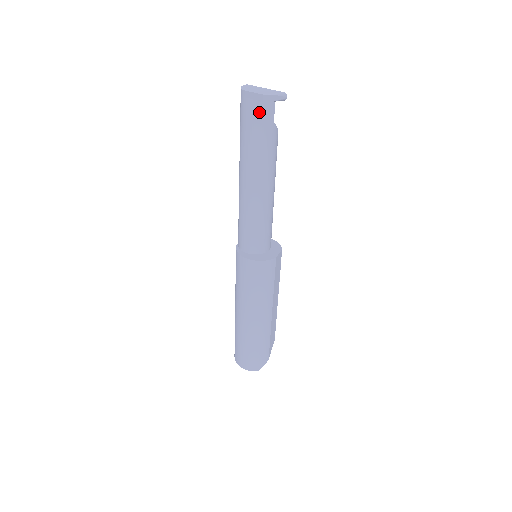
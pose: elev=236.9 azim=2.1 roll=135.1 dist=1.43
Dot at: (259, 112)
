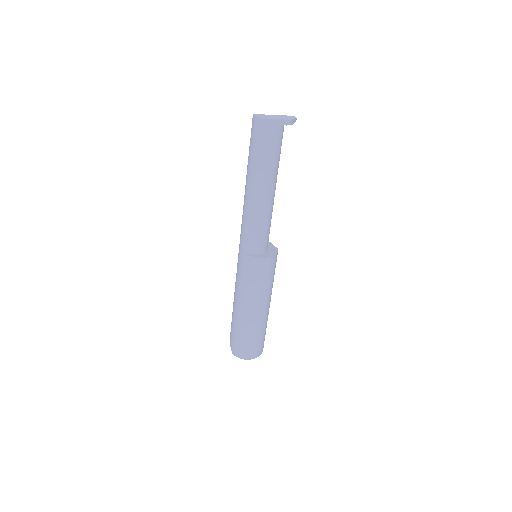
Dot at: (280, 134)
